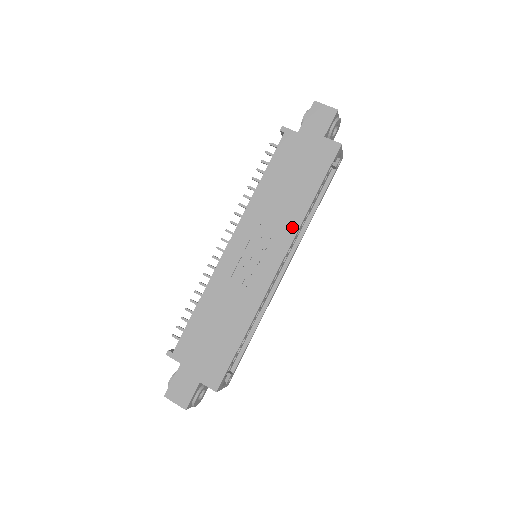
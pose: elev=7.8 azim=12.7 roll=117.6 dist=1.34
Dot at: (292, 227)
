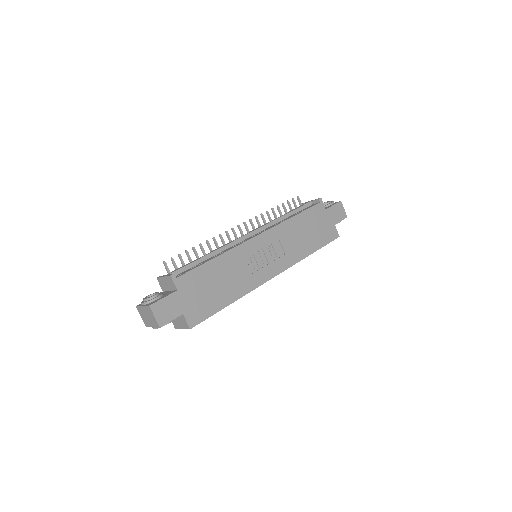
Dot at: (294, 259)
